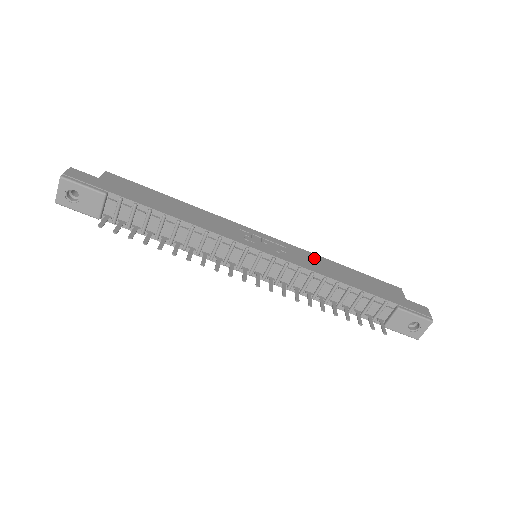
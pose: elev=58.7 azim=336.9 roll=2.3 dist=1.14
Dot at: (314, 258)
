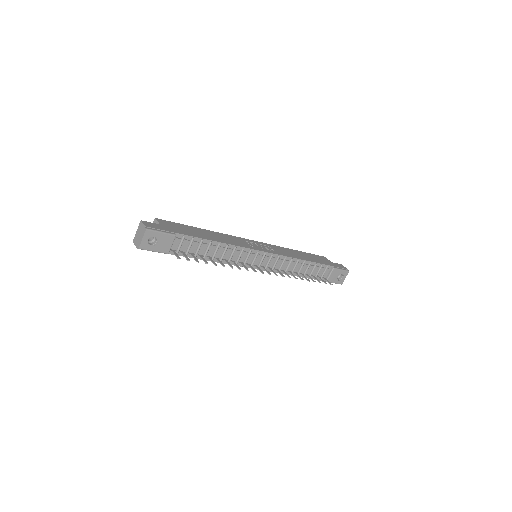
Dot at: (284, 249)
